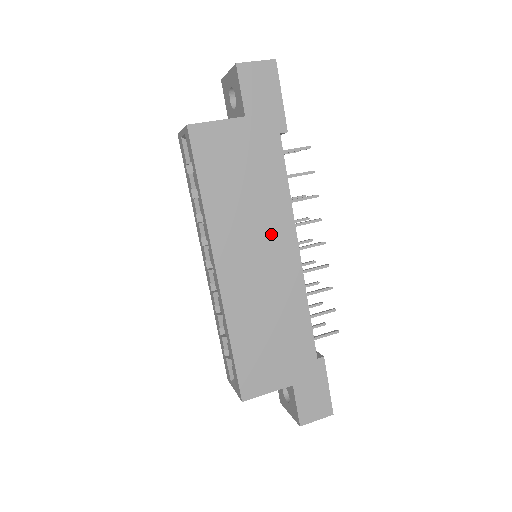
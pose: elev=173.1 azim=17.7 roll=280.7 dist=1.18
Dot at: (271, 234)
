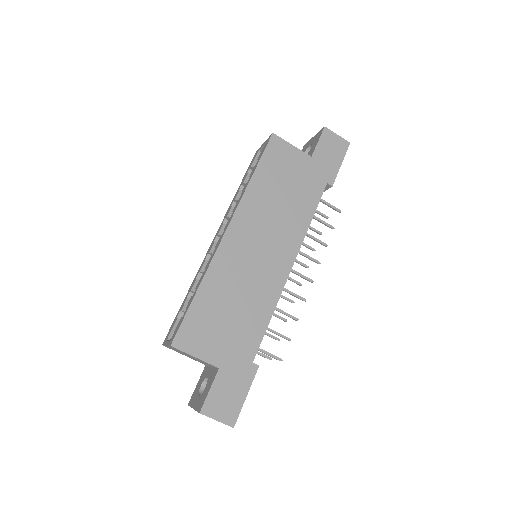
Dot at: (281, 238)
